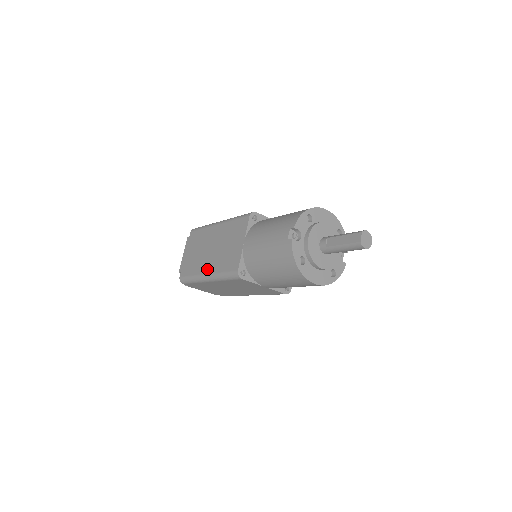
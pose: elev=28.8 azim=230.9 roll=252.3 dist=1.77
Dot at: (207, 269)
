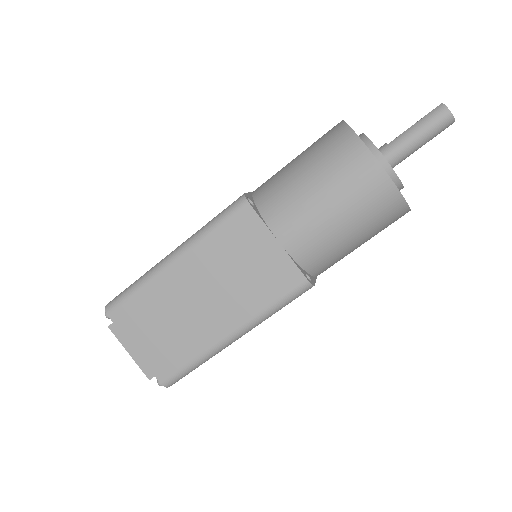
Dot at: occluded
